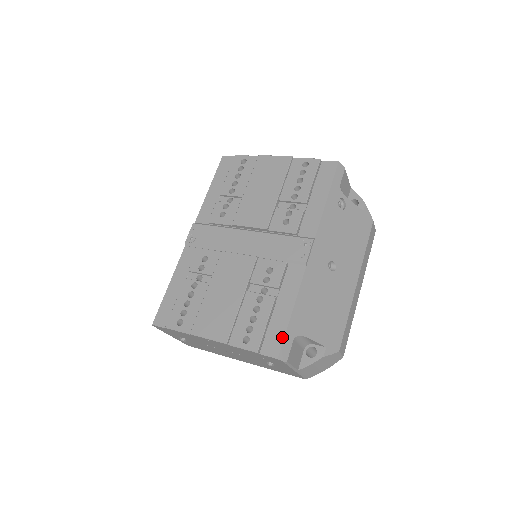
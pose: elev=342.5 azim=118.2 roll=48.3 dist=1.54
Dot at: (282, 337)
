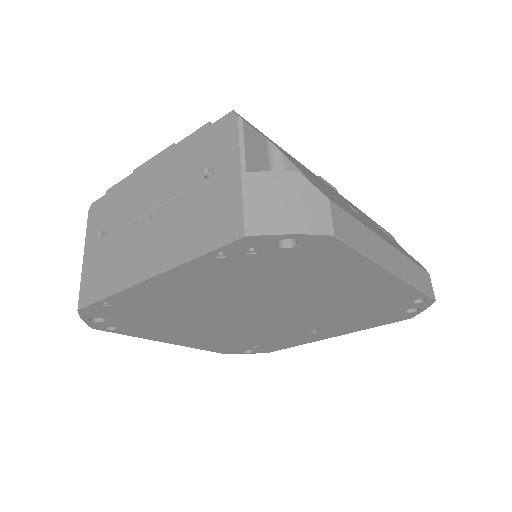
Dot at: occluded
